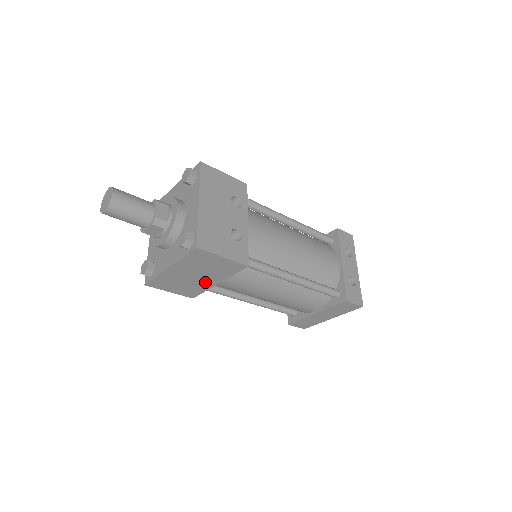
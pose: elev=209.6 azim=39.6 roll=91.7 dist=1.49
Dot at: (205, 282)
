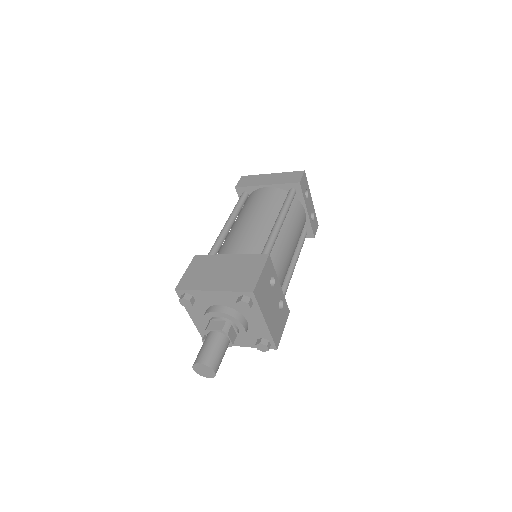
Dot at: occluded
